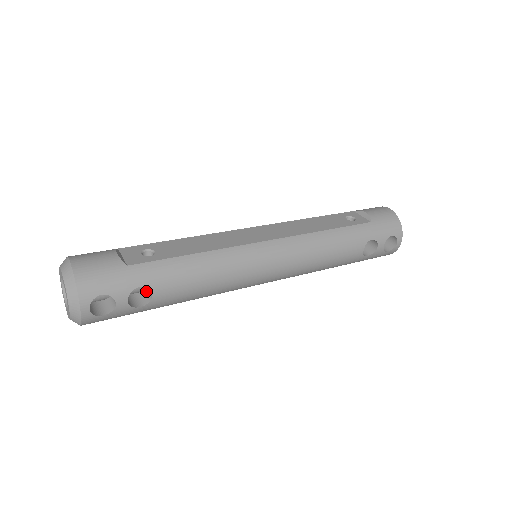
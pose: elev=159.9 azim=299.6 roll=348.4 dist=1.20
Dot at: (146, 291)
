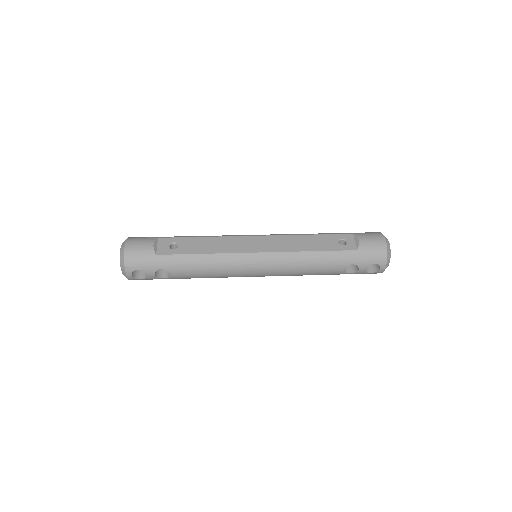
Dot at: occluded
